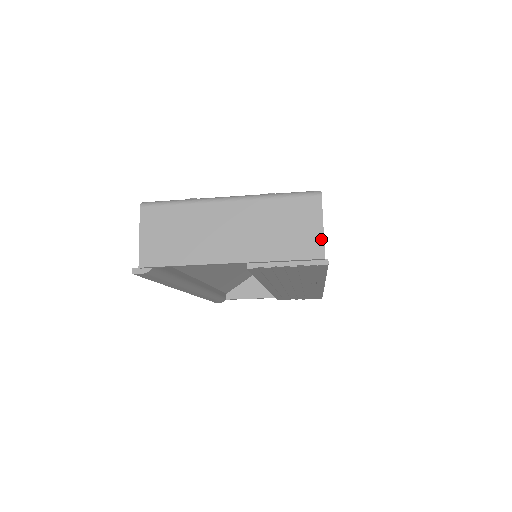
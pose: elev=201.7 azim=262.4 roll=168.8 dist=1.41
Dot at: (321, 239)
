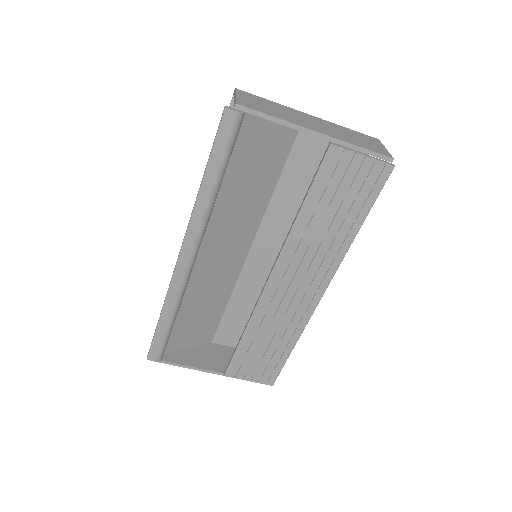
Dot at: (387, 151)
